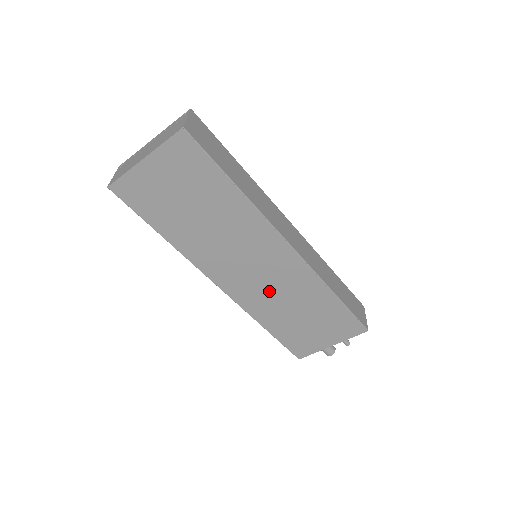
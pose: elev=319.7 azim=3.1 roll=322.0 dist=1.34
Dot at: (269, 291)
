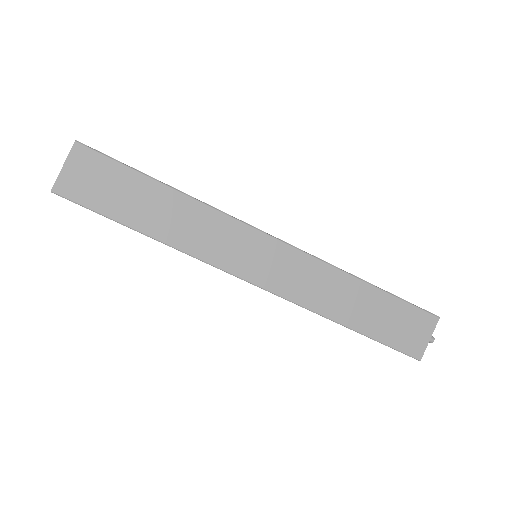
Dot at: occluded
